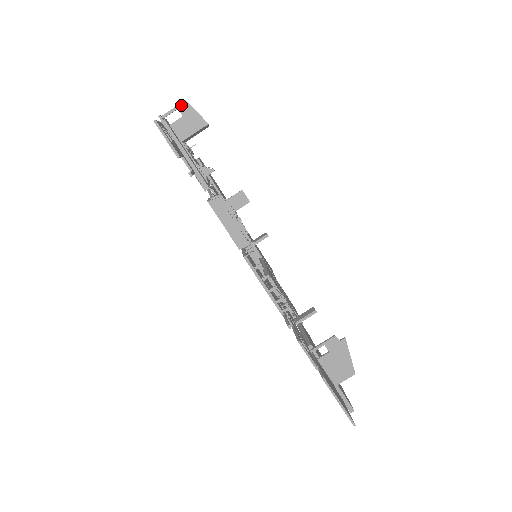
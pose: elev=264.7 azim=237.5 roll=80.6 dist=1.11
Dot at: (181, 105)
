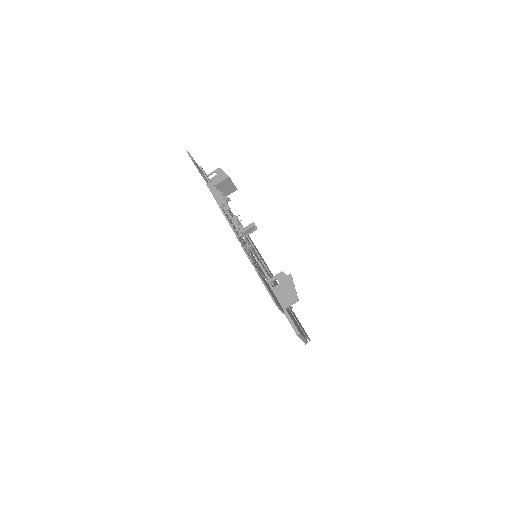
Dot at: (217, 170)
